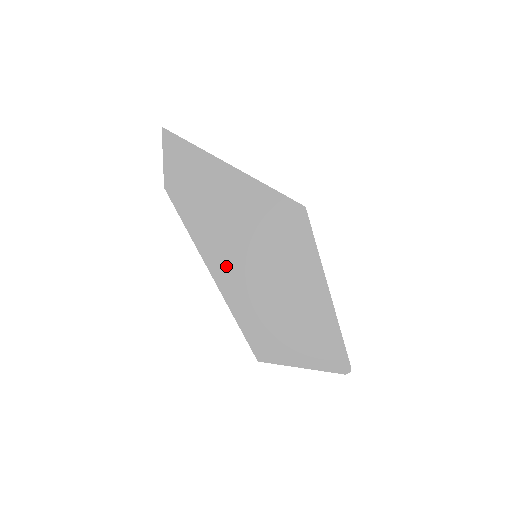
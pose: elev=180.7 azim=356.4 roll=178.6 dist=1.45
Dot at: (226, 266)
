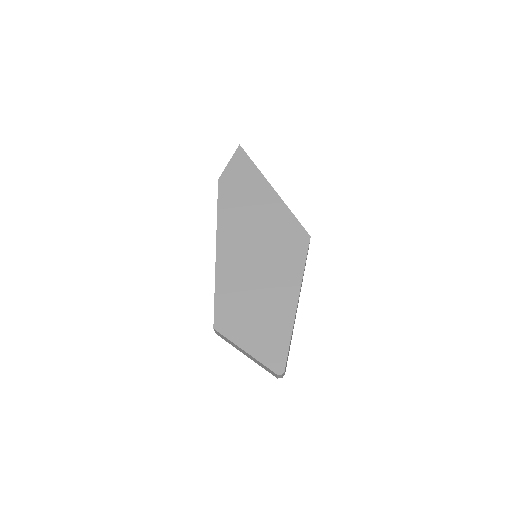
Dot at: (230, 249)
